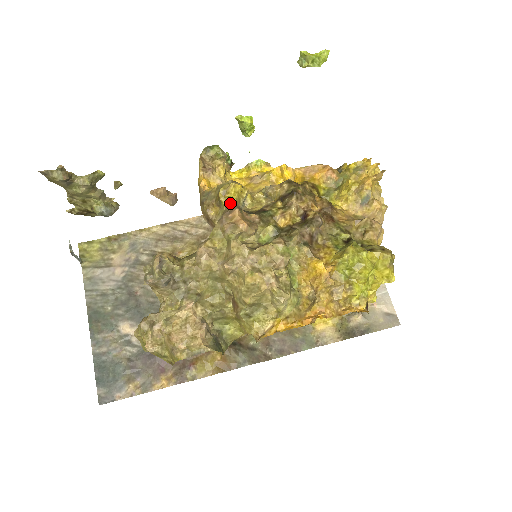
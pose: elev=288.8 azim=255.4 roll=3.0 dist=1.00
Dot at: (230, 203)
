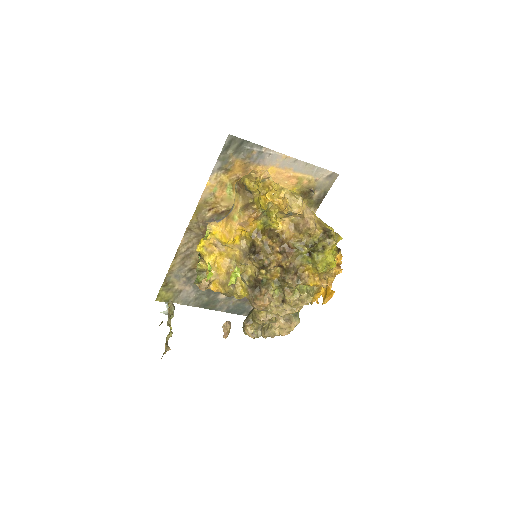
Dot at: (246, 297)
